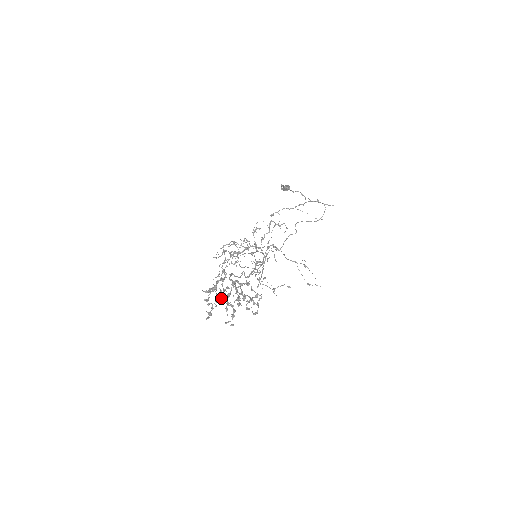
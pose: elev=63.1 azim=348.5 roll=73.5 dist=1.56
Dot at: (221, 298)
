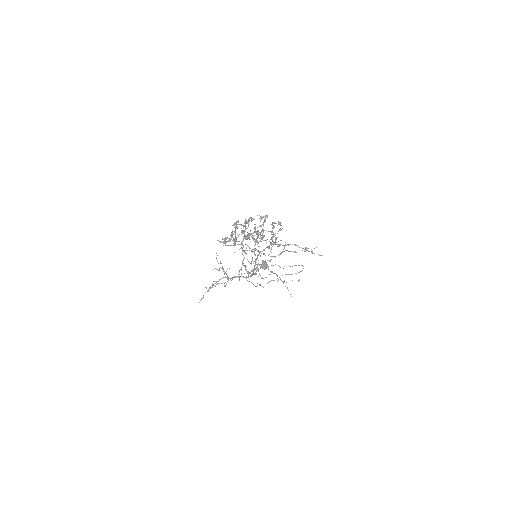
Dot at: (249, 217)
